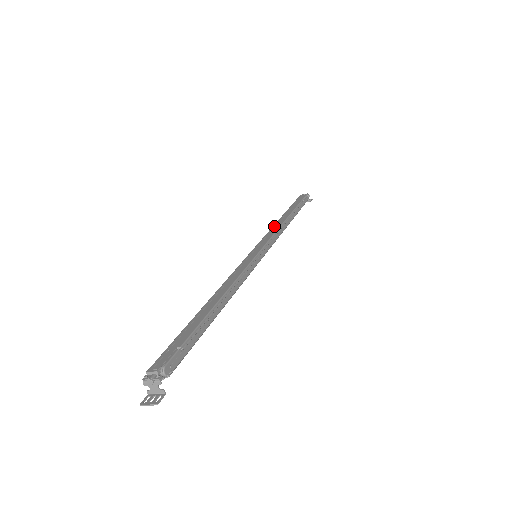
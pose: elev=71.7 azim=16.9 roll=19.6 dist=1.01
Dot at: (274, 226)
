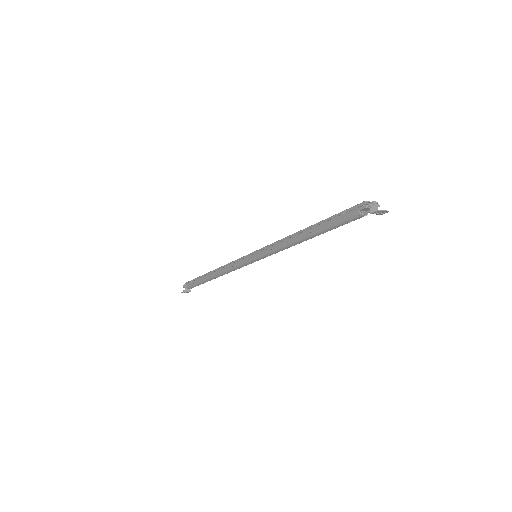
Dot at: (224, 265)
